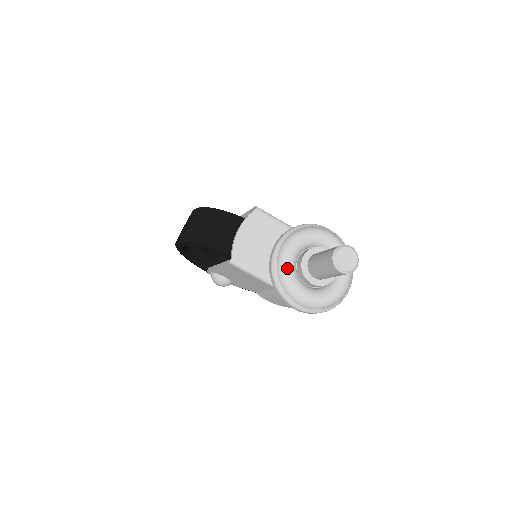
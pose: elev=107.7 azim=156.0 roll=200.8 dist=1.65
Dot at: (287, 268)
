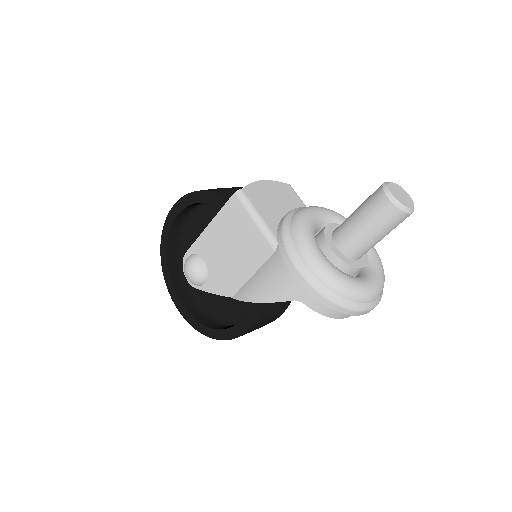
Dot at: (307, 217)
